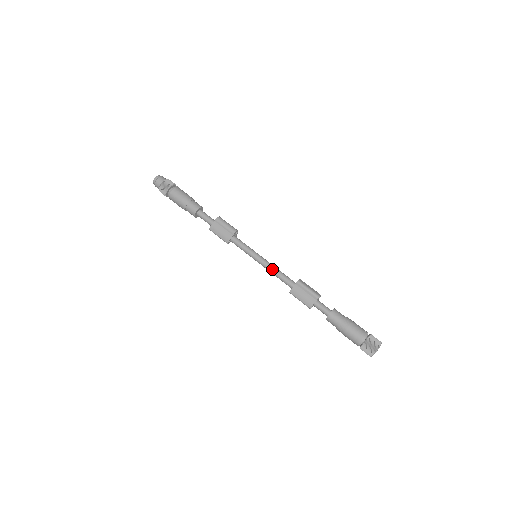
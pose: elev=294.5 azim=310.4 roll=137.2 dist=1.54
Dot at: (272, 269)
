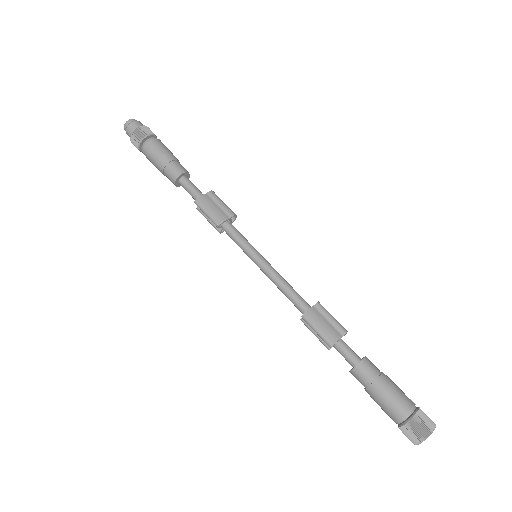
Dot at: (280, 277)
